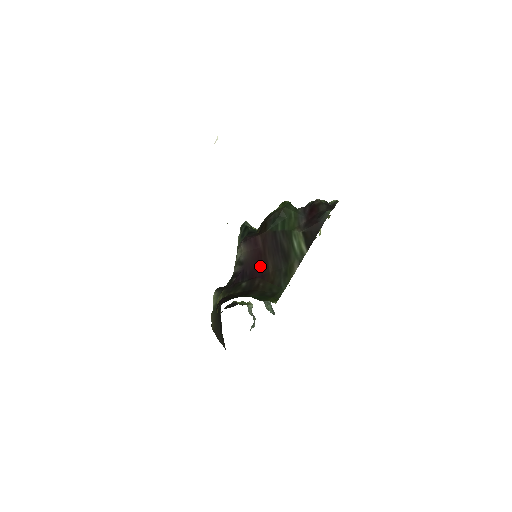
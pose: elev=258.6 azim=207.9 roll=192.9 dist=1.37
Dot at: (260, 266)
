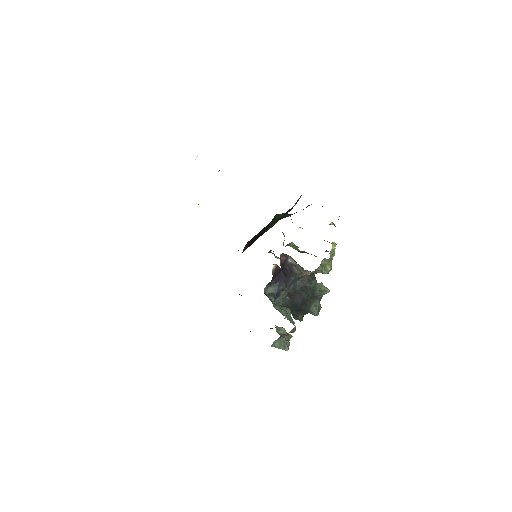
Dot at: occluded
